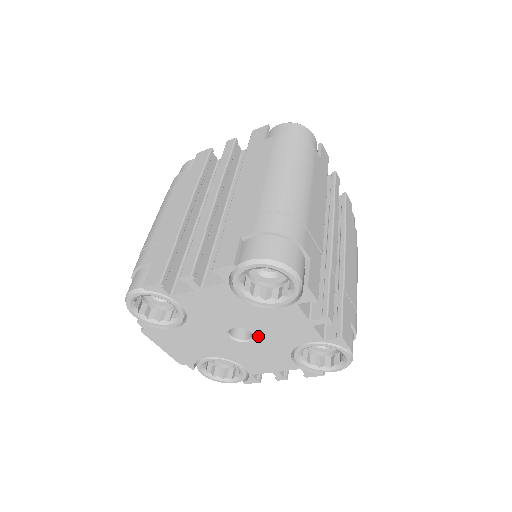
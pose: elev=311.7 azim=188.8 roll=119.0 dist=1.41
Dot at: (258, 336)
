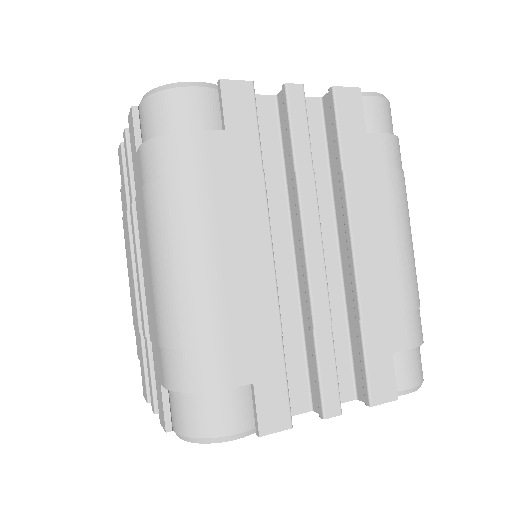
Dot at: occluded
